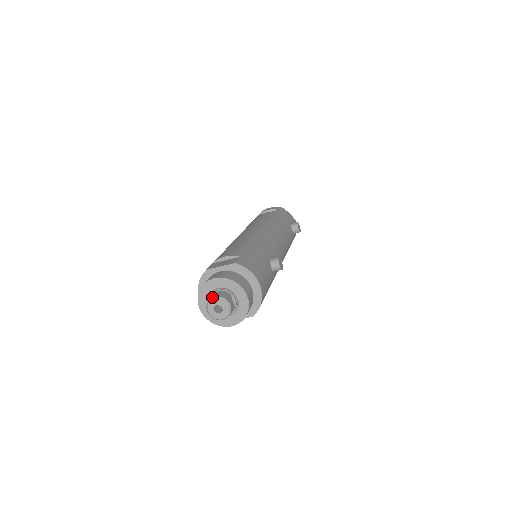
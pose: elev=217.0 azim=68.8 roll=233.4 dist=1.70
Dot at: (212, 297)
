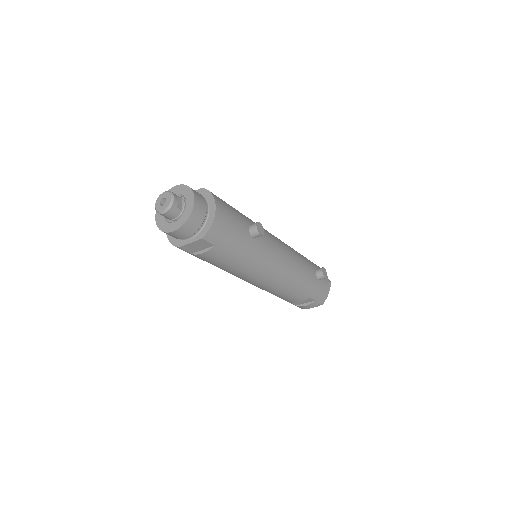
Dot at: (163, 192)
